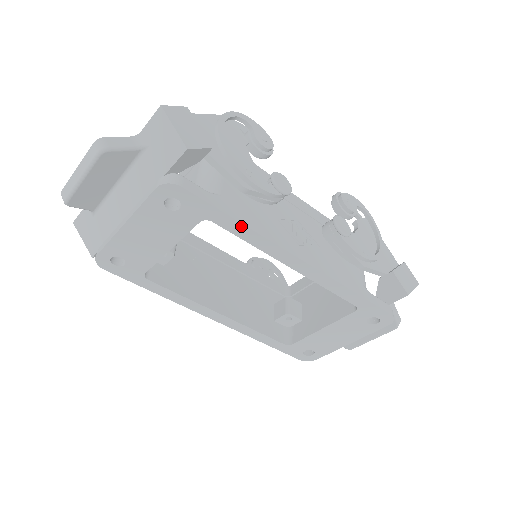
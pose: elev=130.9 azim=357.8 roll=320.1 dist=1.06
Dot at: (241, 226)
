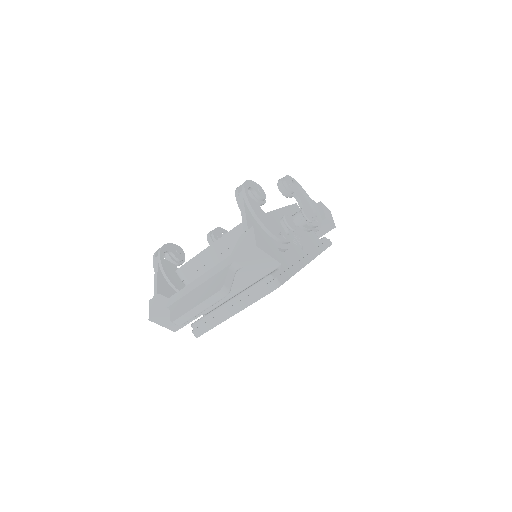
Dot at: occluded
